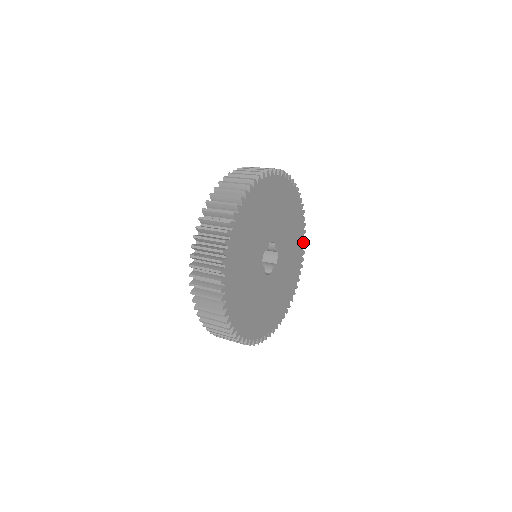
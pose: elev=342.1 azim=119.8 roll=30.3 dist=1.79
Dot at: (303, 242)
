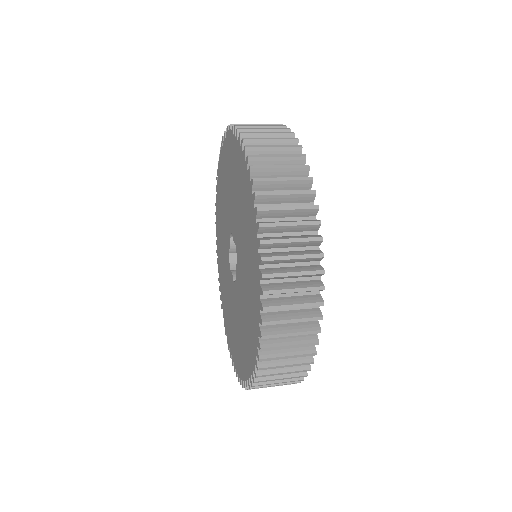
Dot at: occluded
